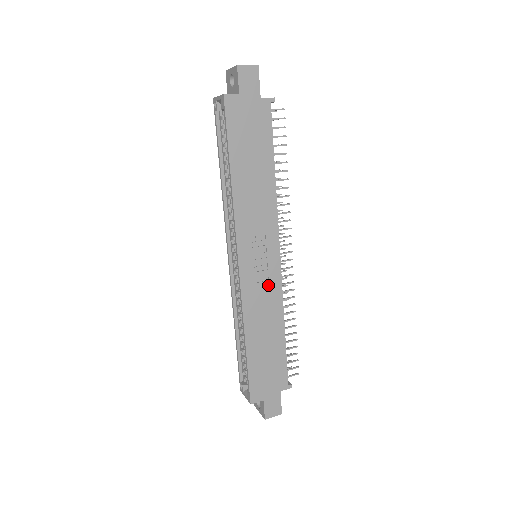
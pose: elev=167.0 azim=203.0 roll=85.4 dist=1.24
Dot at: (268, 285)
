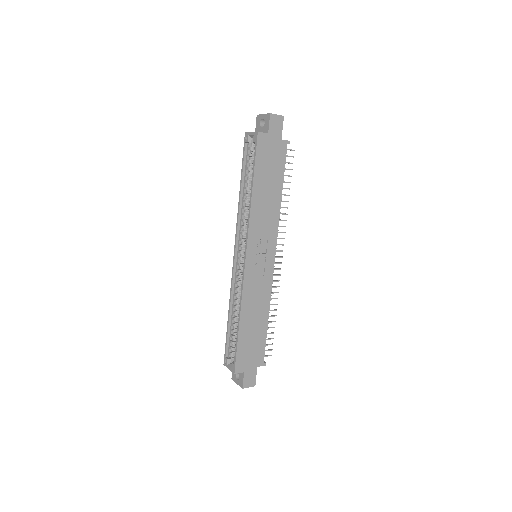
Dot at: (263, 279)
